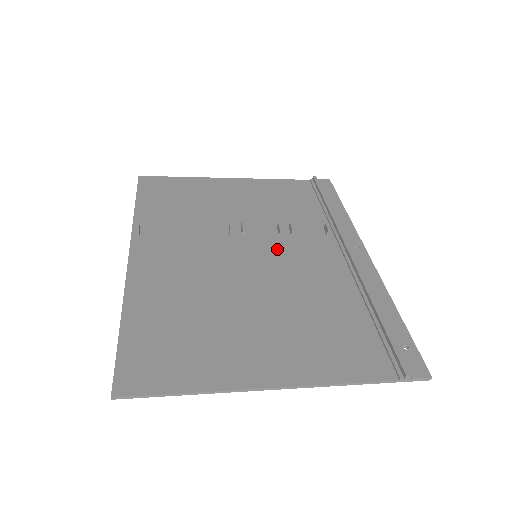
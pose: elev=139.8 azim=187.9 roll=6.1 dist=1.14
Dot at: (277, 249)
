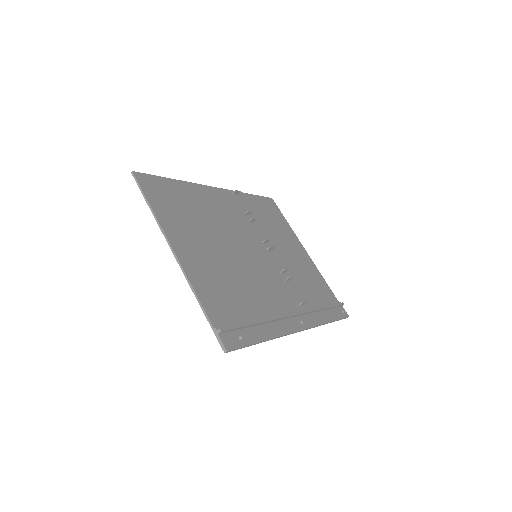
Dot at: (269, 269)
